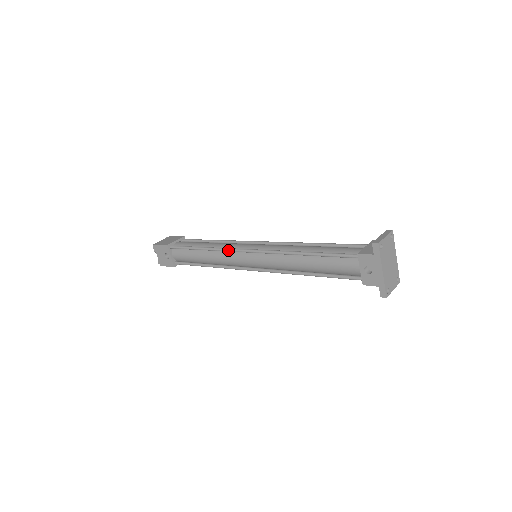
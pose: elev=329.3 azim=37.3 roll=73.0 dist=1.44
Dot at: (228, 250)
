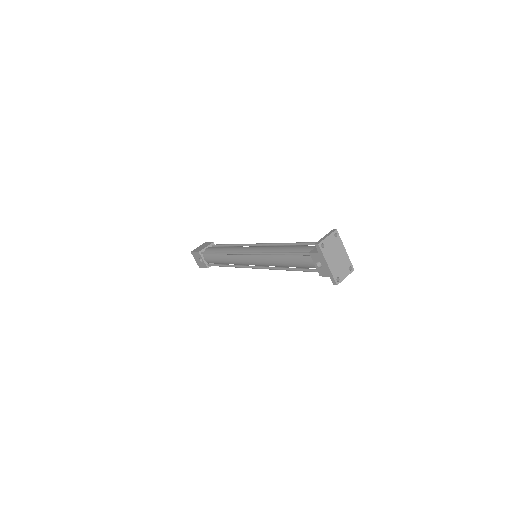
Dot at: (235, 254)
